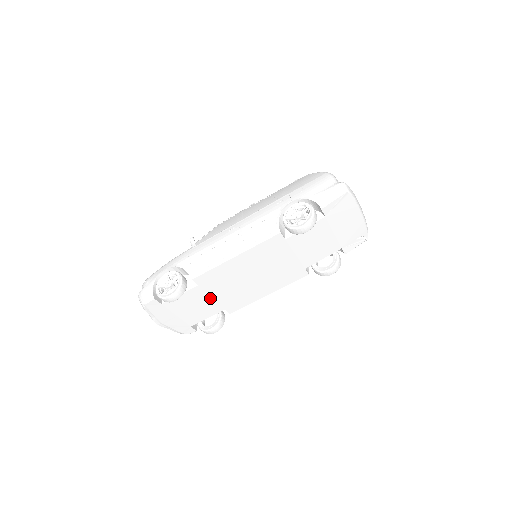
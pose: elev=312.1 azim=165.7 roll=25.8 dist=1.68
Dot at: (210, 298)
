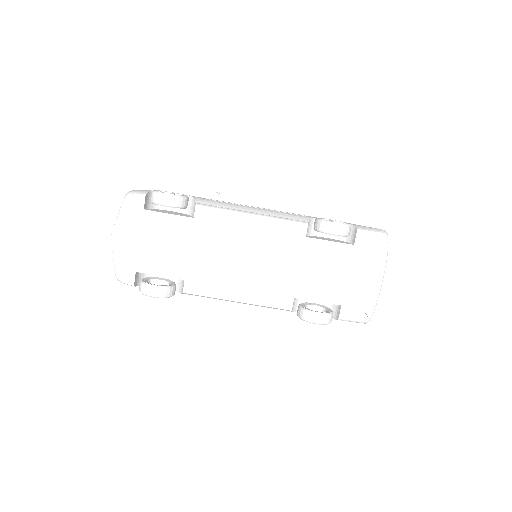
Dot at: (187, 248)
